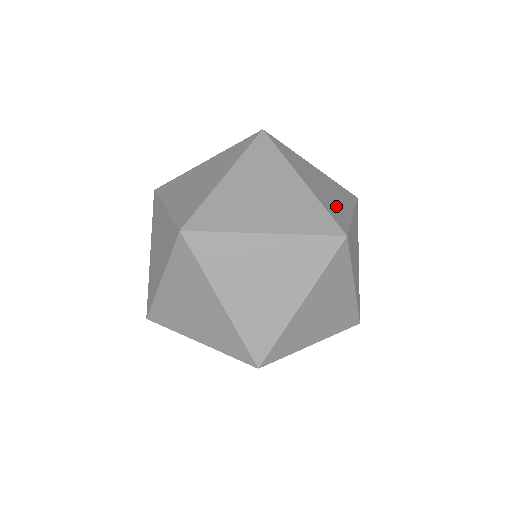
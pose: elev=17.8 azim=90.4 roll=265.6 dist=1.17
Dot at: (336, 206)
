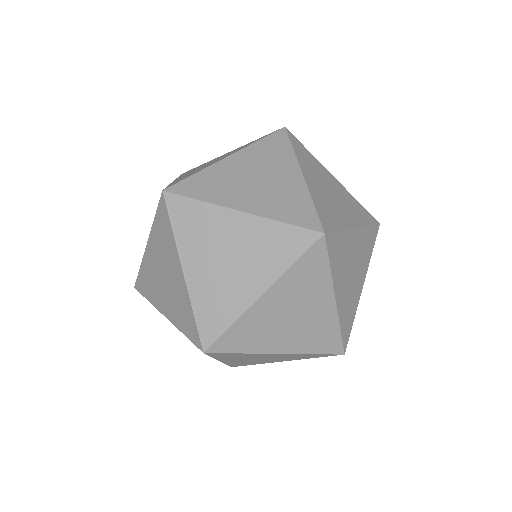
Dot at: (226, 297)
